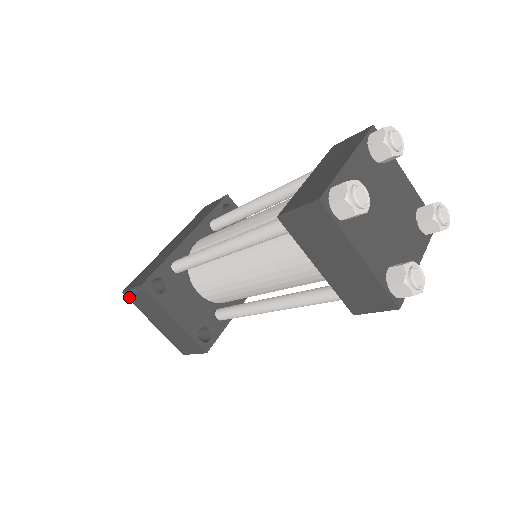
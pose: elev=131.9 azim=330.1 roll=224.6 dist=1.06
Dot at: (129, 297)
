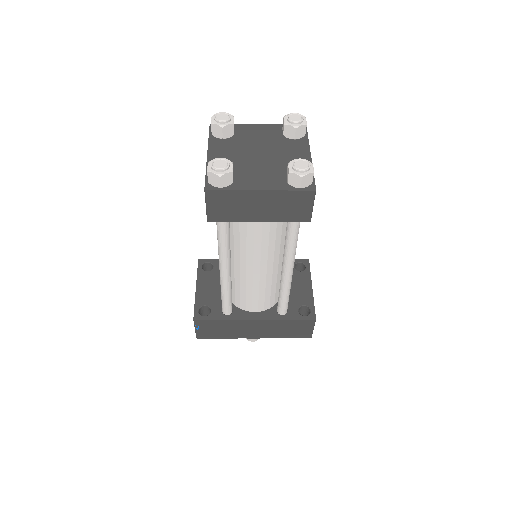
Dot at: occluded
